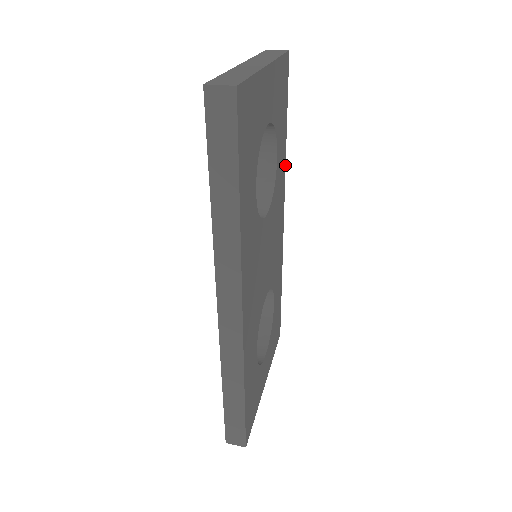
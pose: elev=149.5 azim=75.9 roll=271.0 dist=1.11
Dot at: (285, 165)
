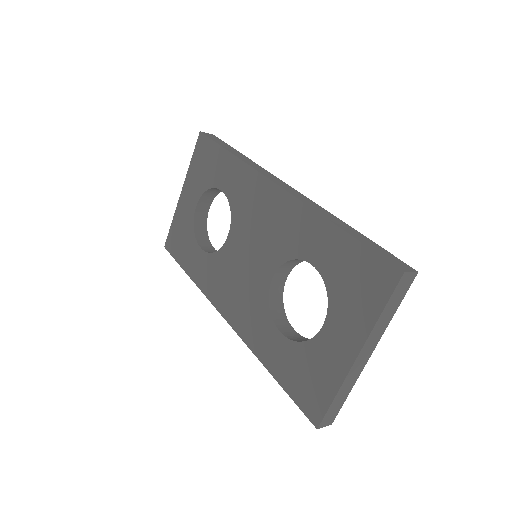
Dot at: occluded
